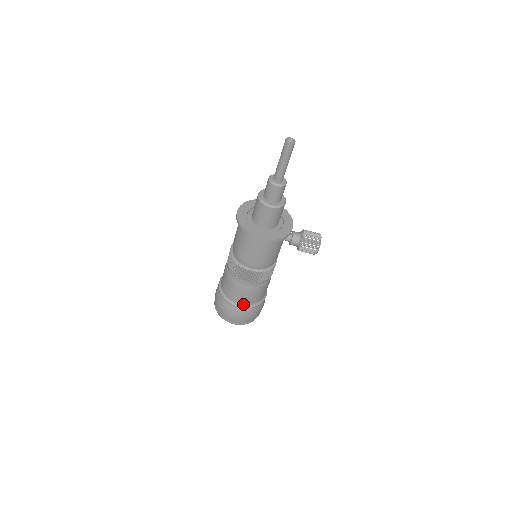
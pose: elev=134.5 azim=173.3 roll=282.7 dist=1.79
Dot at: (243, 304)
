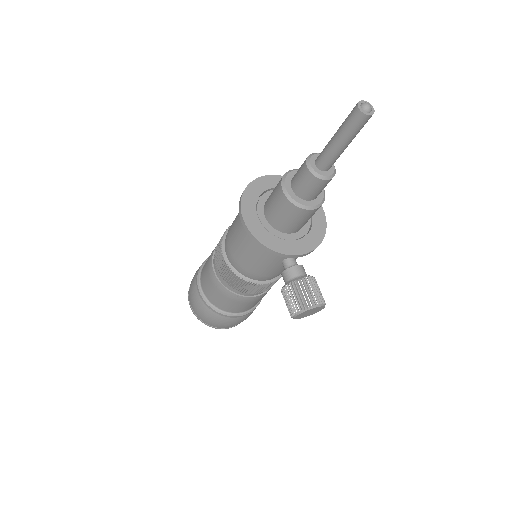
Dot at: (204, 291)
